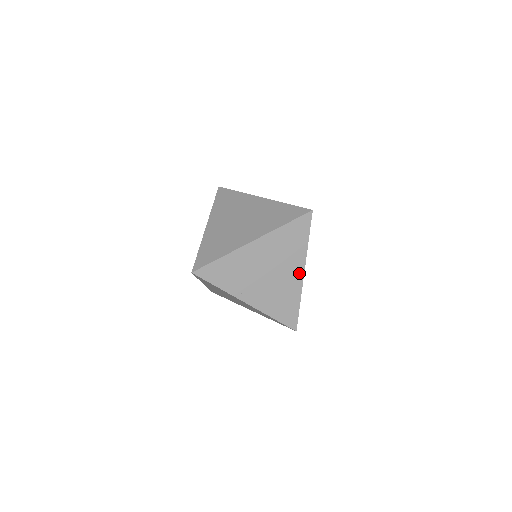
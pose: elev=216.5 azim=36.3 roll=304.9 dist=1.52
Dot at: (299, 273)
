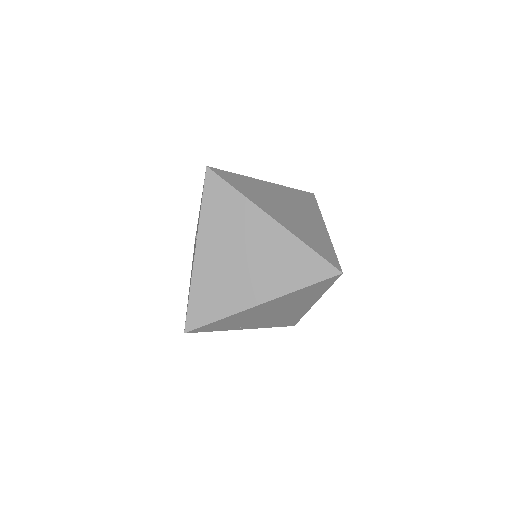
Dot at: (309, 305)
